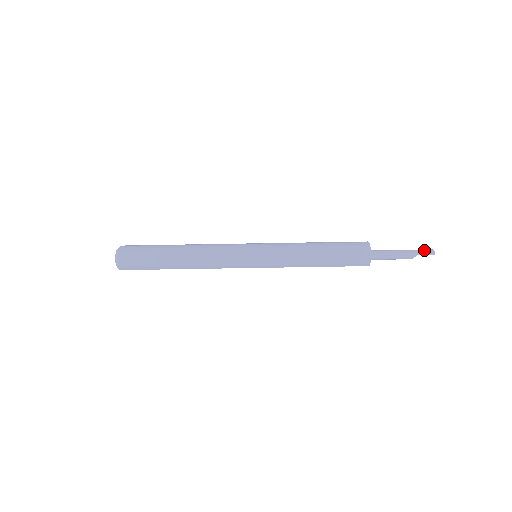
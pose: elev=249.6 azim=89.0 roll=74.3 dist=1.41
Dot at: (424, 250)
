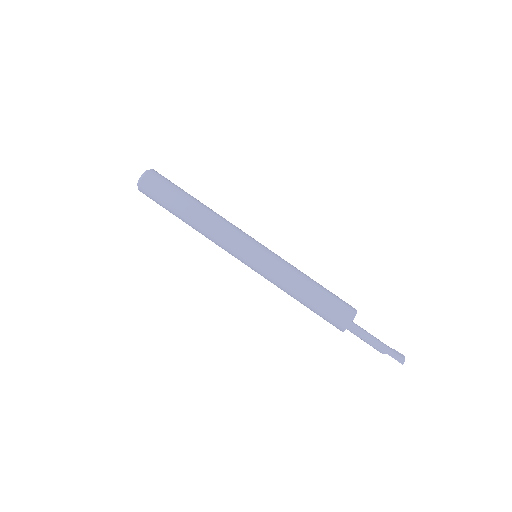
Dot at: (397, 354)
